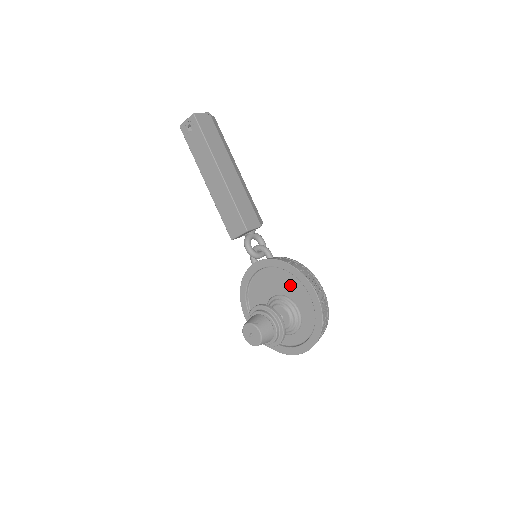
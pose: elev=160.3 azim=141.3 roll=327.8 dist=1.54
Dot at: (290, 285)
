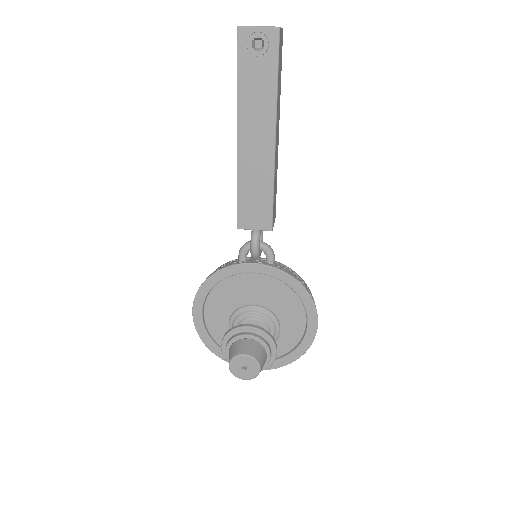
Dot at: (285, 303)
